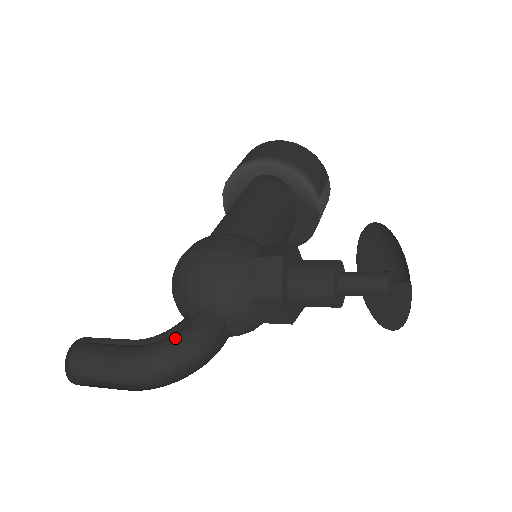
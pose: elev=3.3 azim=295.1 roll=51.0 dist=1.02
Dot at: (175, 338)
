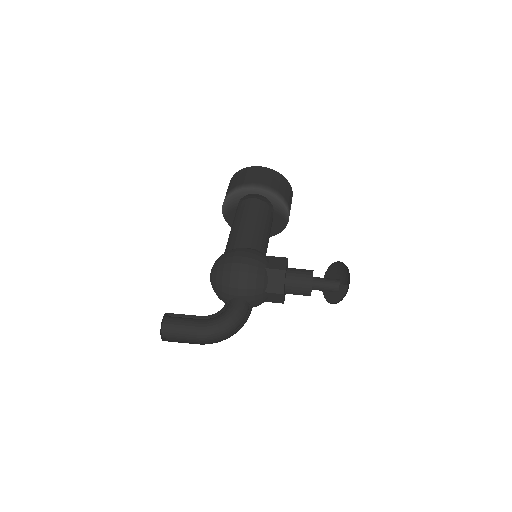
Dot at: (227, 316)
